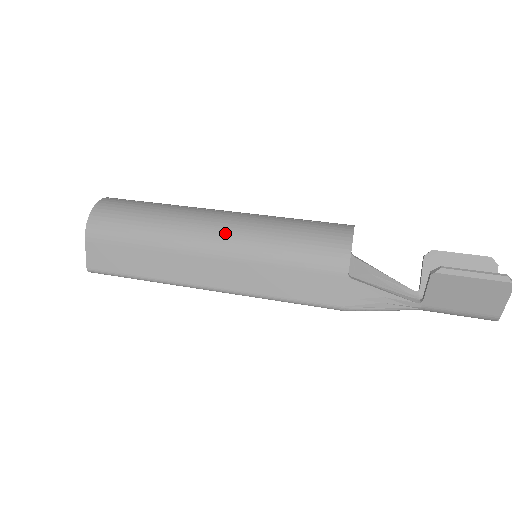
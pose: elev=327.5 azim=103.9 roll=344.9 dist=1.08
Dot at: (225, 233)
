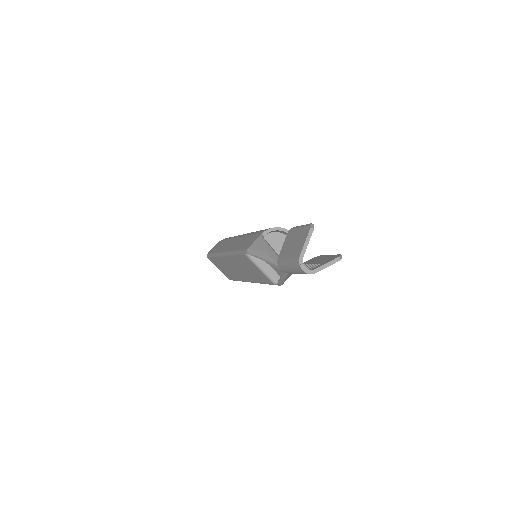
Dot at: occluded
